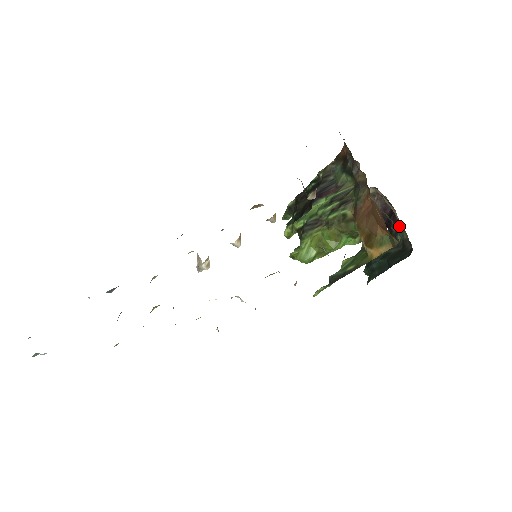
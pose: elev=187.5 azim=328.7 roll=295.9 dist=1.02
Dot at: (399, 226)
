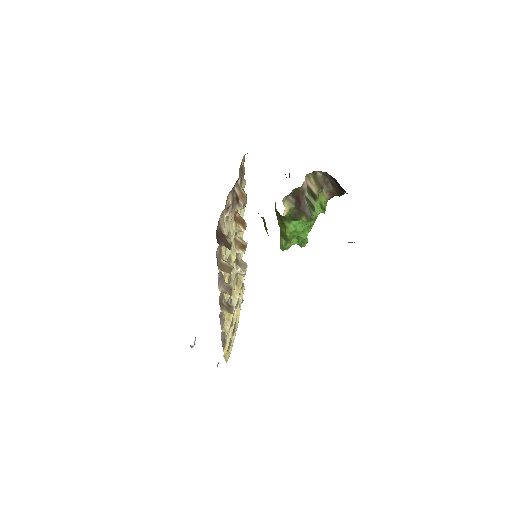
Dot at: occluded
